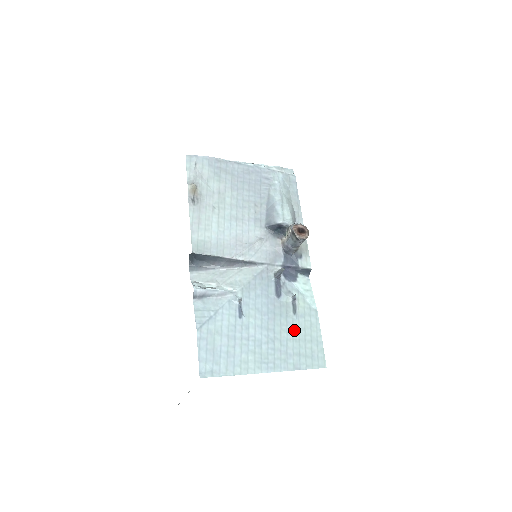
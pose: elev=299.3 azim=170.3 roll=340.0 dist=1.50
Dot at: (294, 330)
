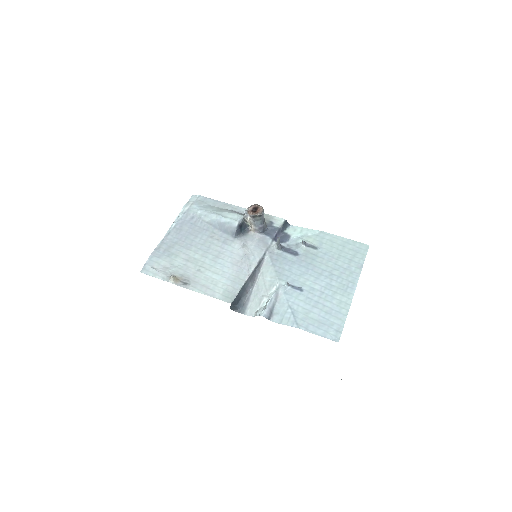
Dot at: (330, 255)
